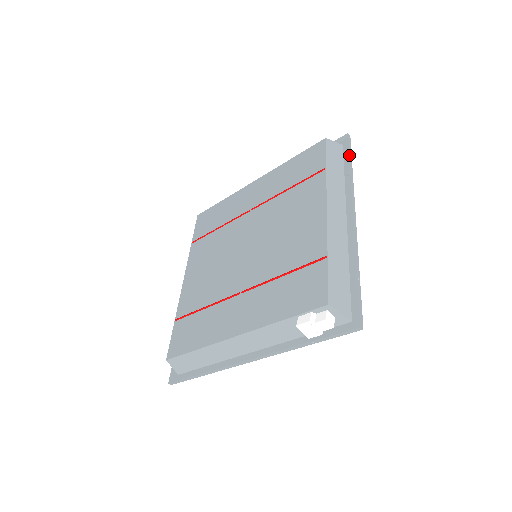
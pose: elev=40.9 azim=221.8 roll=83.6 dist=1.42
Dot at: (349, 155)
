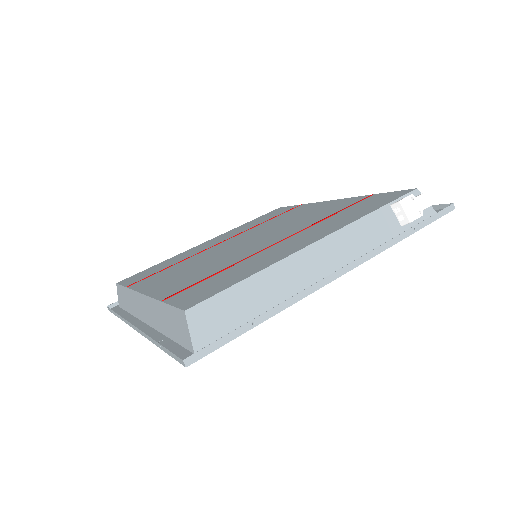
Dot at: occluded
